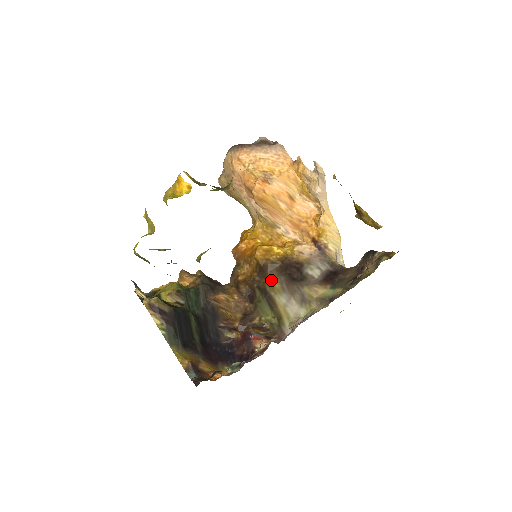
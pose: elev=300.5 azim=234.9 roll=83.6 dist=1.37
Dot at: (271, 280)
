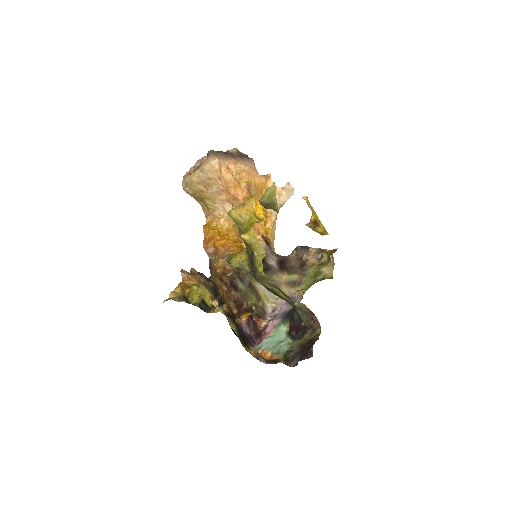
Dot at: occluded
